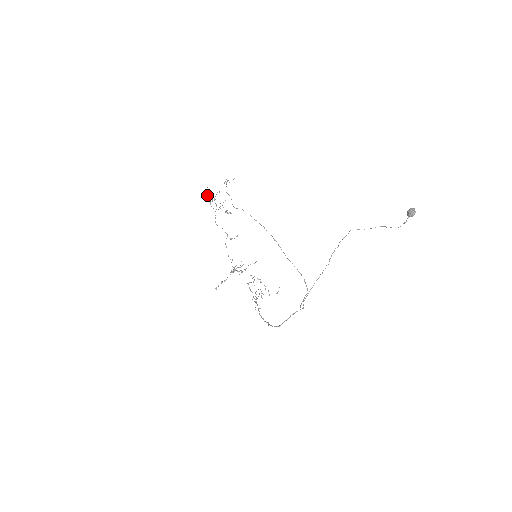
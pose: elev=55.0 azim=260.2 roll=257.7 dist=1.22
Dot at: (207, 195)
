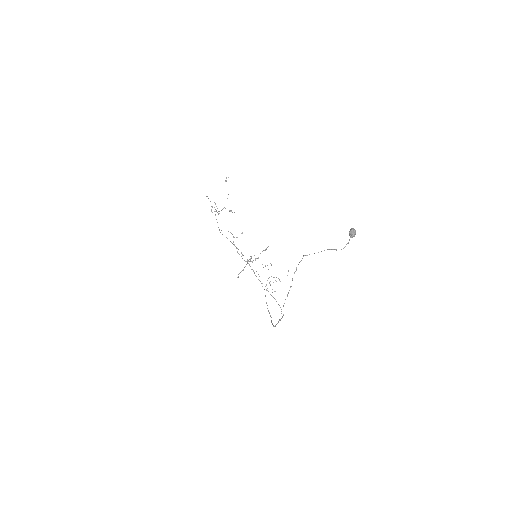
Dot at: (210, 201)
